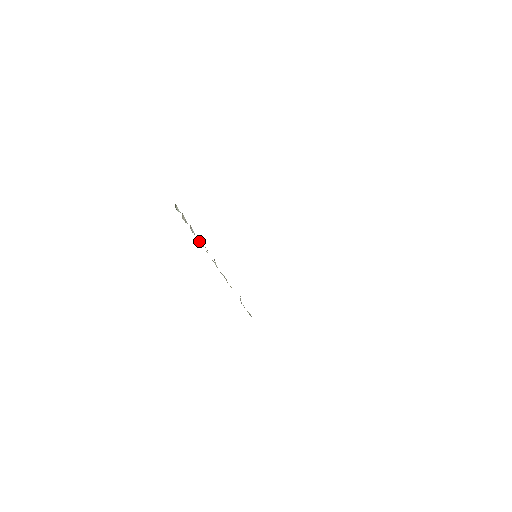
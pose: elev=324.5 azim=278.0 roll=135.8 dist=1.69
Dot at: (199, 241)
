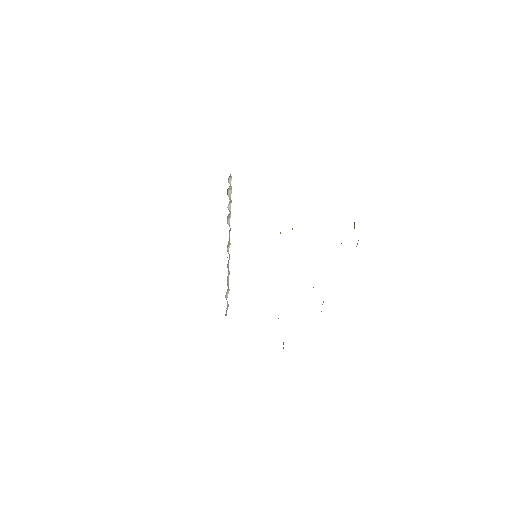
Dot at: (229, 219)
